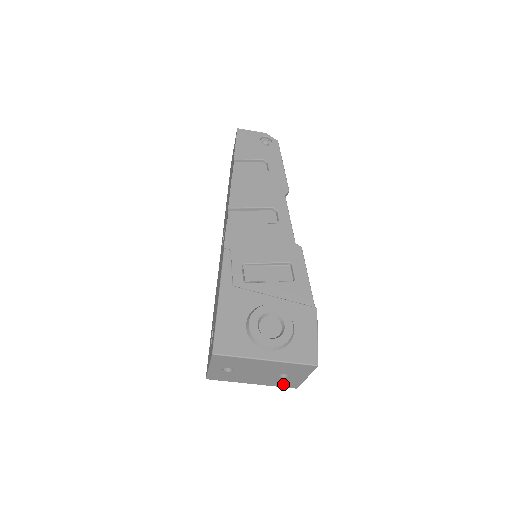
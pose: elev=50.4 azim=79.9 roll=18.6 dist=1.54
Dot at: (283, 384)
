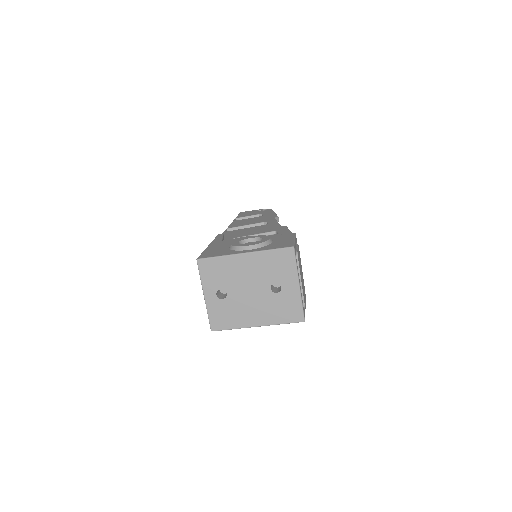
Dot at: (286, 314)
